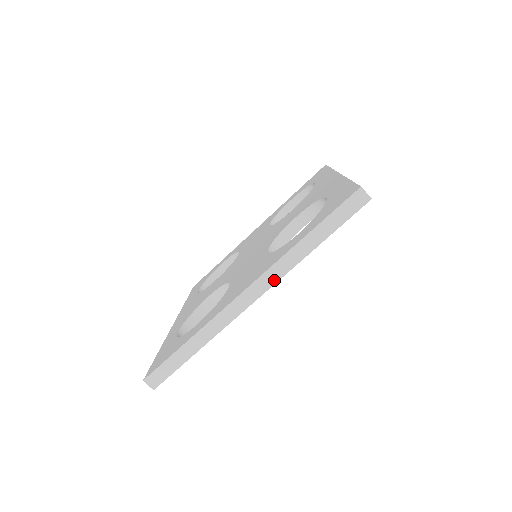
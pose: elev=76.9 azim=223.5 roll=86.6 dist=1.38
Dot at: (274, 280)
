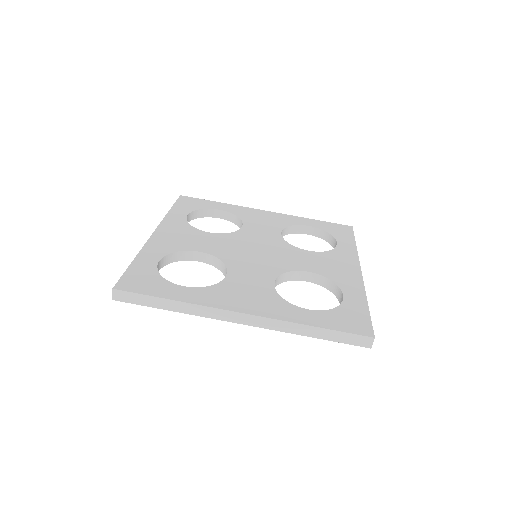
Dot at: (267, 326)
